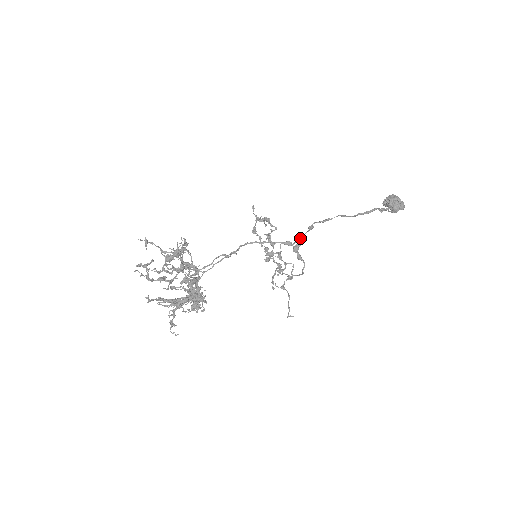
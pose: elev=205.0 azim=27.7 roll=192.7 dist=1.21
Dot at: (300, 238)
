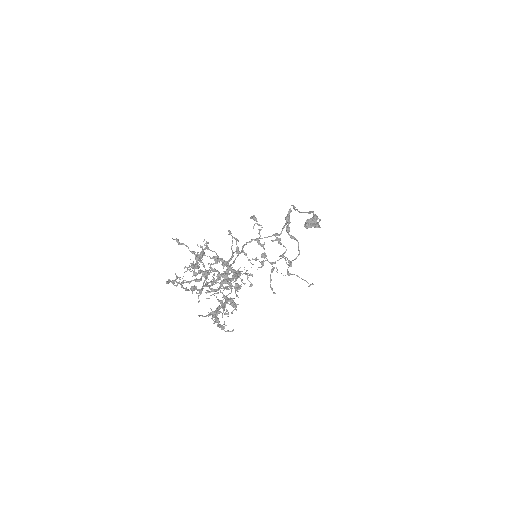
Dot at: (288, 218)
